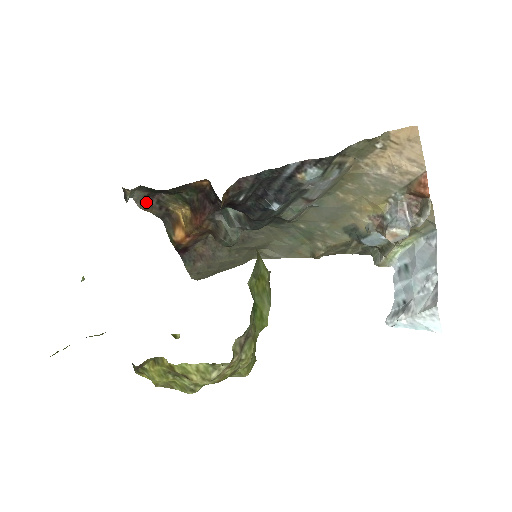
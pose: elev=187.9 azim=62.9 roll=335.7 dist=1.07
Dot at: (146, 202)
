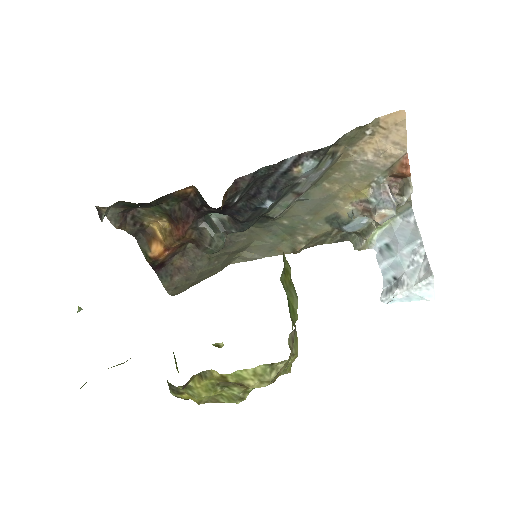
Dot at: (121, 219)
